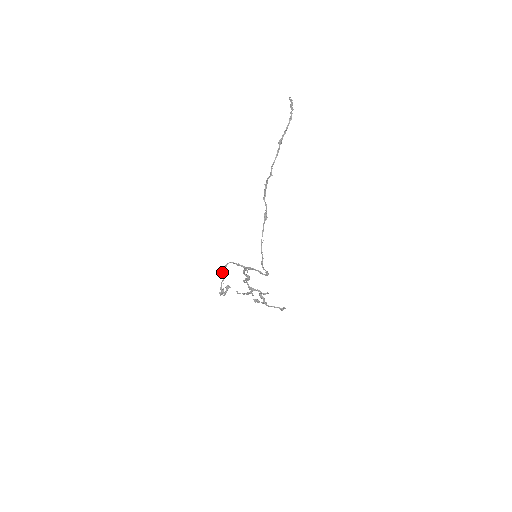
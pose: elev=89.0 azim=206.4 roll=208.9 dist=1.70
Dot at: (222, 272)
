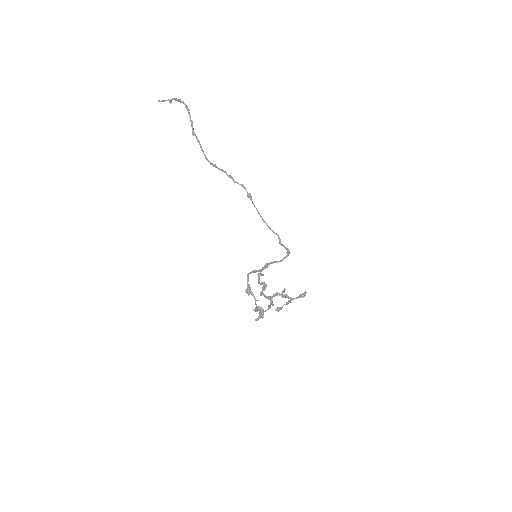
Dot at: (248, 291)
